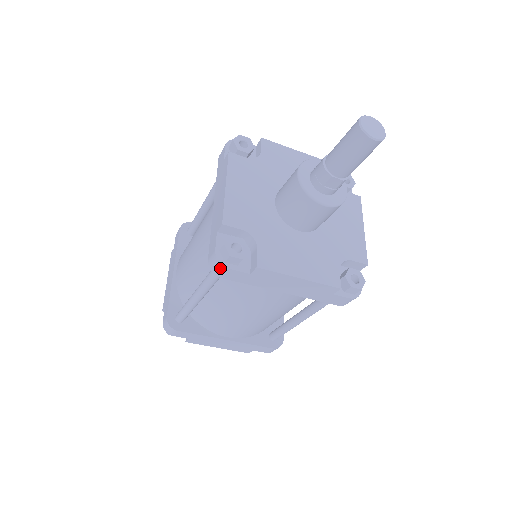
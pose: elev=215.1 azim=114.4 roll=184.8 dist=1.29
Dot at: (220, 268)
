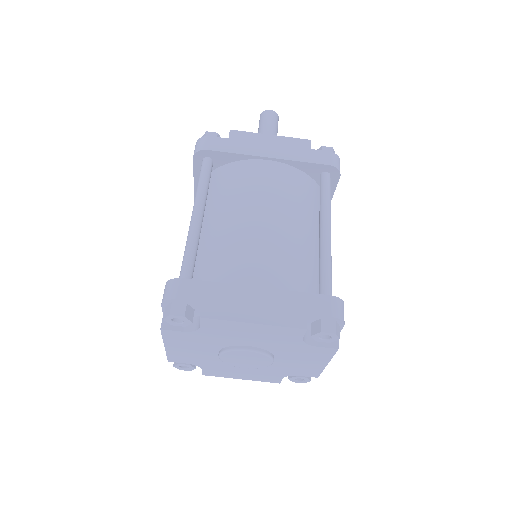
Dot at: (202, 141)
